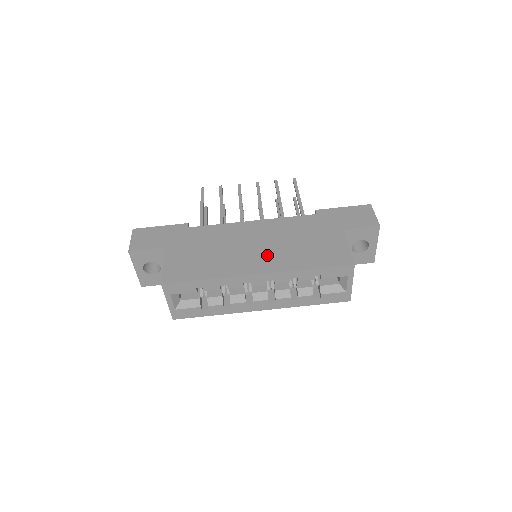
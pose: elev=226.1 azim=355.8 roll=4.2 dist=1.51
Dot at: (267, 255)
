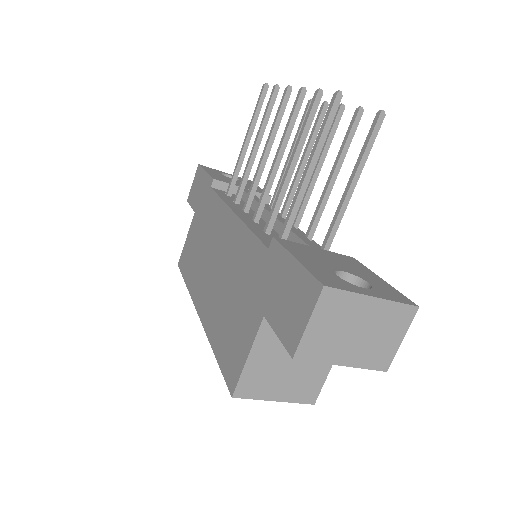
Dot at: (211, 291)
